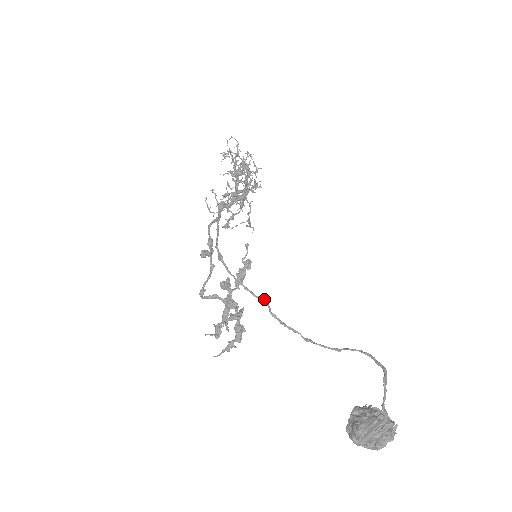
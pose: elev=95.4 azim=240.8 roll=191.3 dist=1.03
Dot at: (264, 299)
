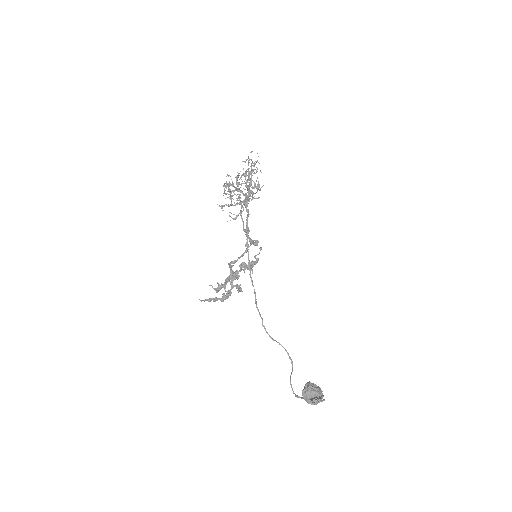
Dot at: occluded
